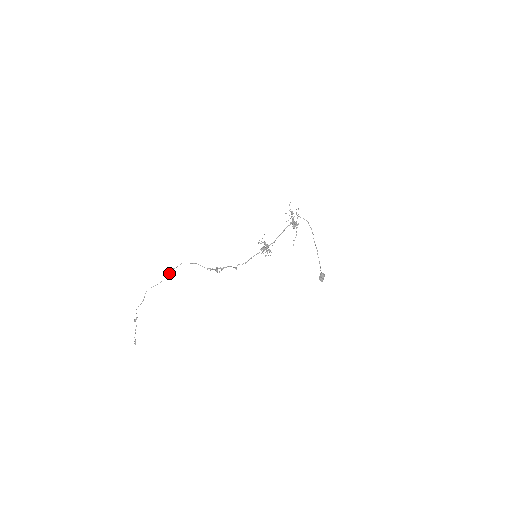
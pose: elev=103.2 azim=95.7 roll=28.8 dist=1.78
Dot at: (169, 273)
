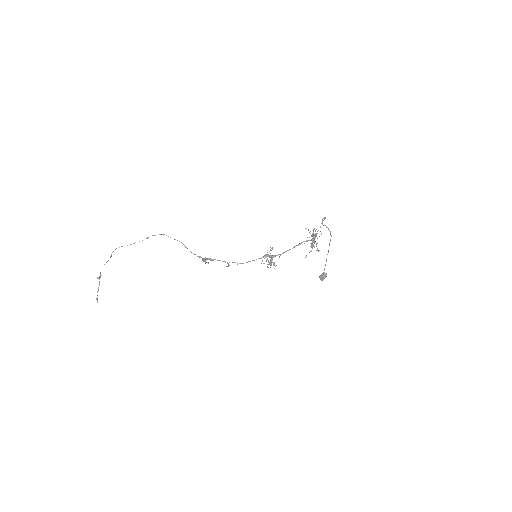
Dot at: (146, 238)
